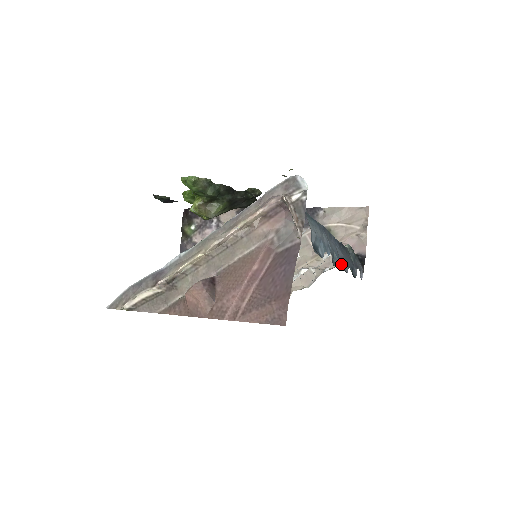
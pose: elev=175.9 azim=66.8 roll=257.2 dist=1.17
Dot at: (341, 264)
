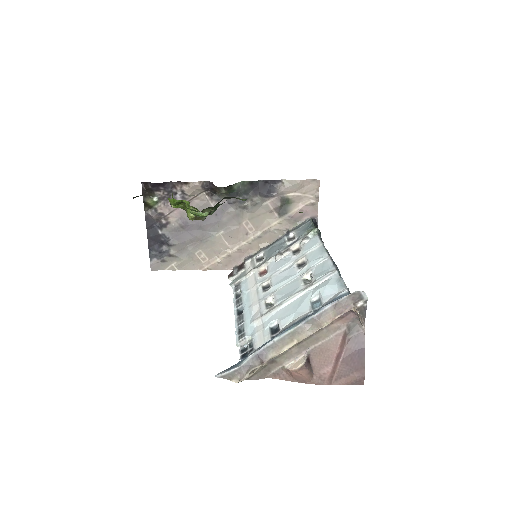
Dot at: occluded
